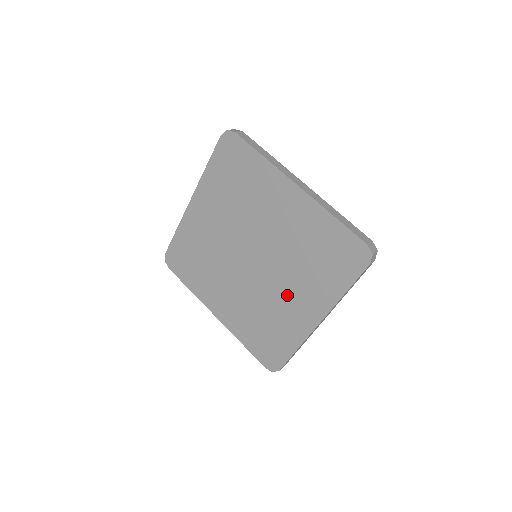
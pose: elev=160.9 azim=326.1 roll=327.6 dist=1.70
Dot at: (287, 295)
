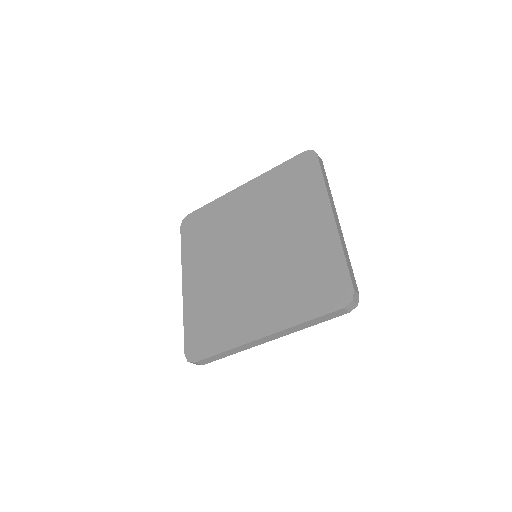
Dot at: (296, 235)
